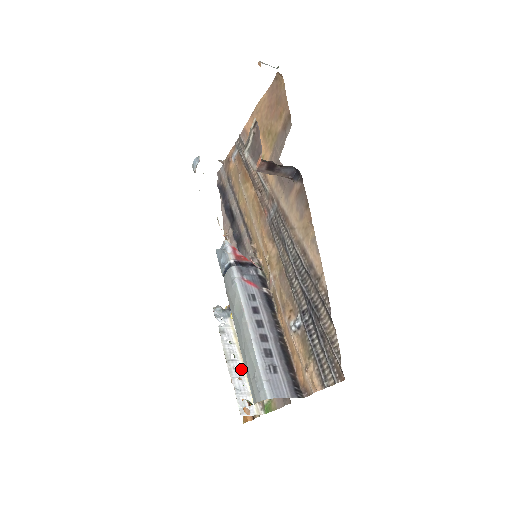
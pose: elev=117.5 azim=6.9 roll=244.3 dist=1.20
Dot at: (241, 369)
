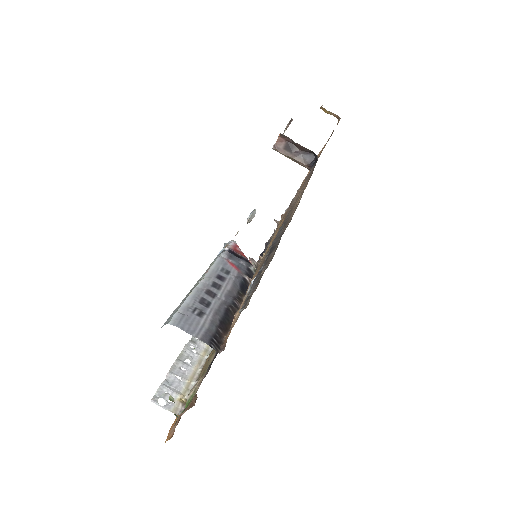
Dot at: (188, 373)
